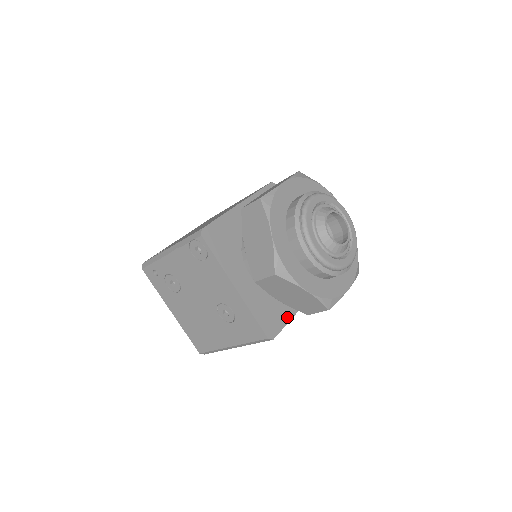
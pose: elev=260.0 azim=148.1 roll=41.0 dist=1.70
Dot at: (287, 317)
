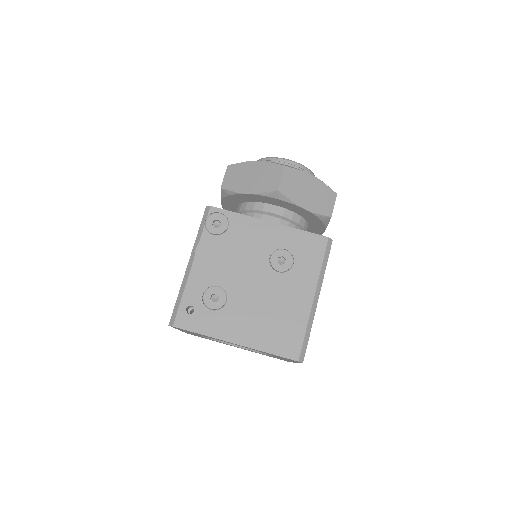
Dot at: occluded
